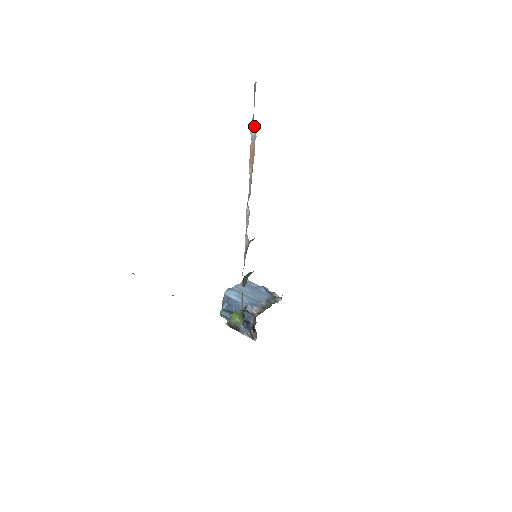
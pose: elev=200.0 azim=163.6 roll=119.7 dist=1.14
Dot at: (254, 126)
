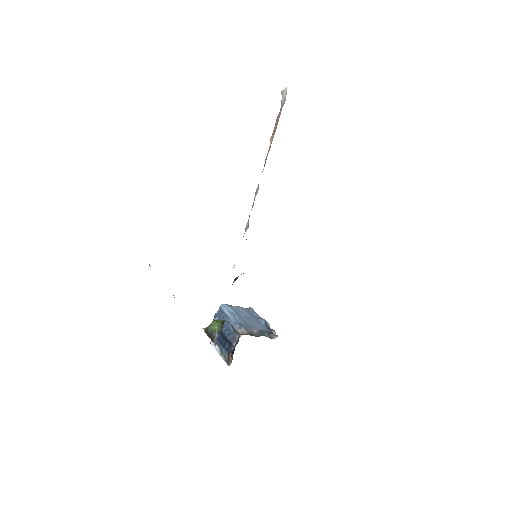
Dot at: (286, 92)
